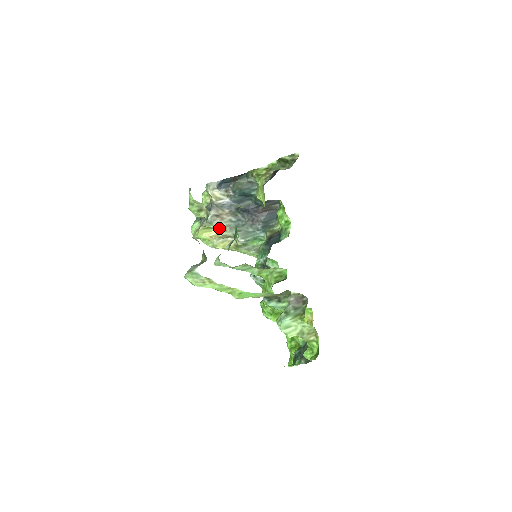
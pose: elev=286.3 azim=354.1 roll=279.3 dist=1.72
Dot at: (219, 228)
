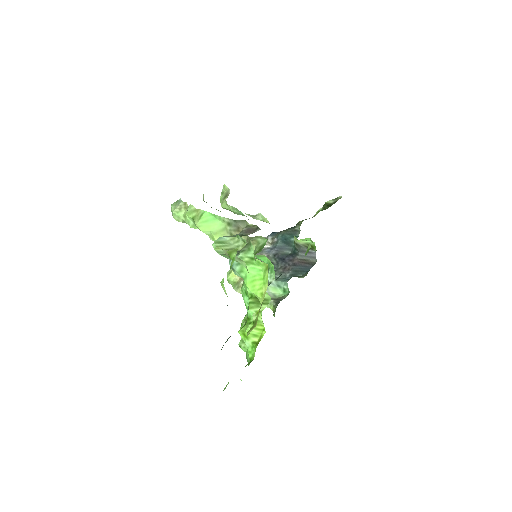
Dot at: occluded
